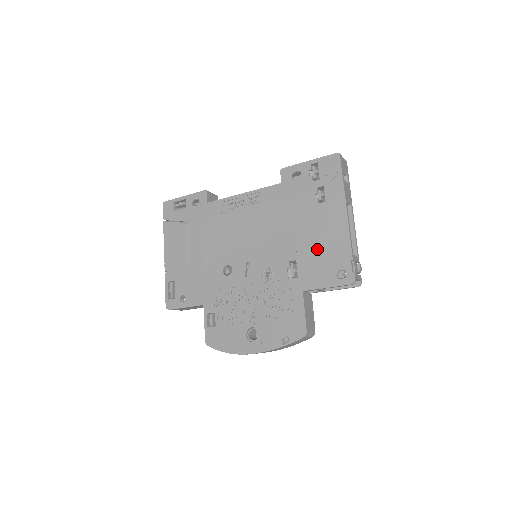
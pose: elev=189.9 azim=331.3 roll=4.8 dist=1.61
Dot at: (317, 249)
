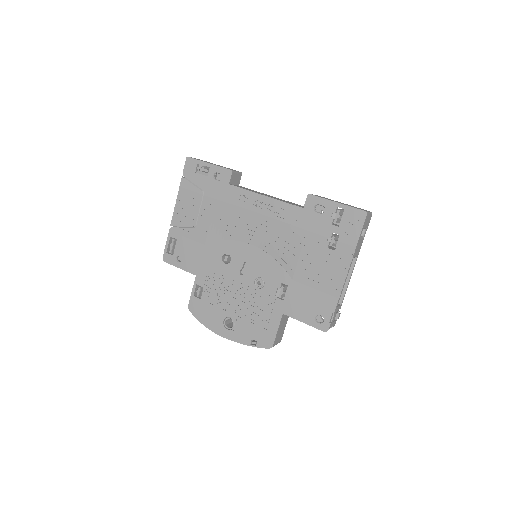
Dot at: (309, 287)
